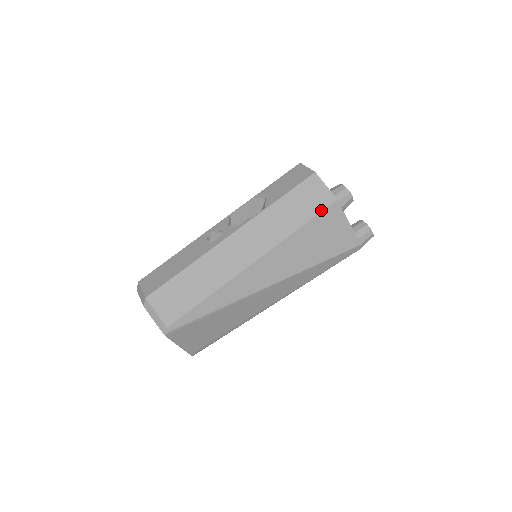
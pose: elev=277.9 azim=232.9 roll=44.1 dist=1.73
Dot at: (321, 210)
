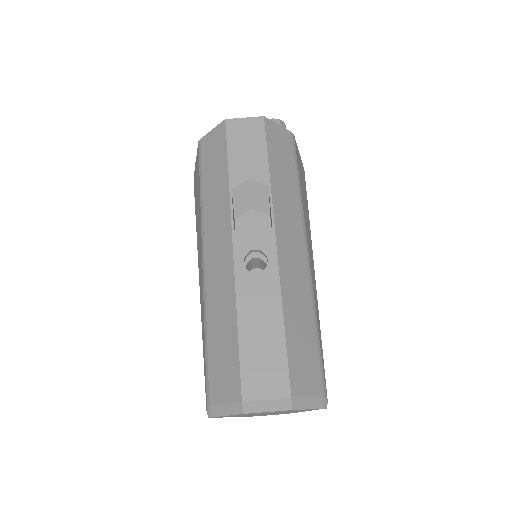
Dot at: (295, 153)
